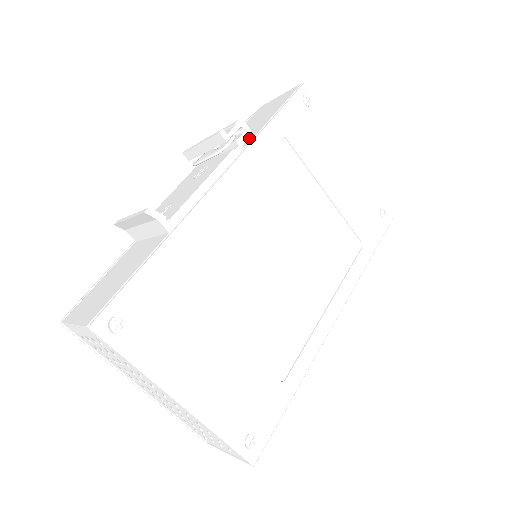
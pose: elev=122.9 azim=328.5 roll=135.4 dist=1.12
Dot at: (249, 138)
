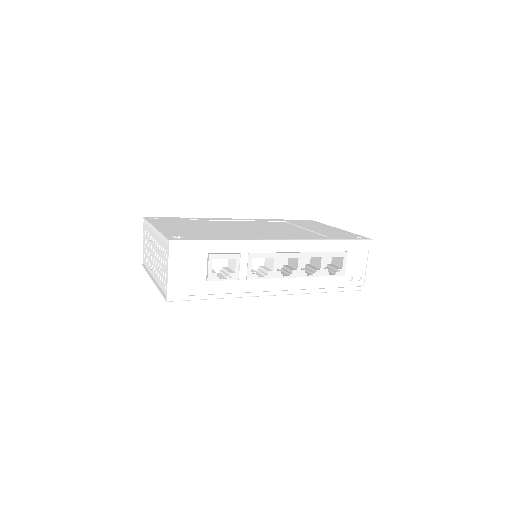
Dot at: occluded
